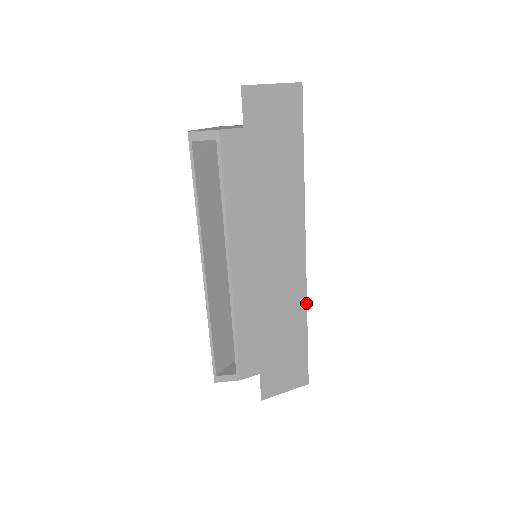
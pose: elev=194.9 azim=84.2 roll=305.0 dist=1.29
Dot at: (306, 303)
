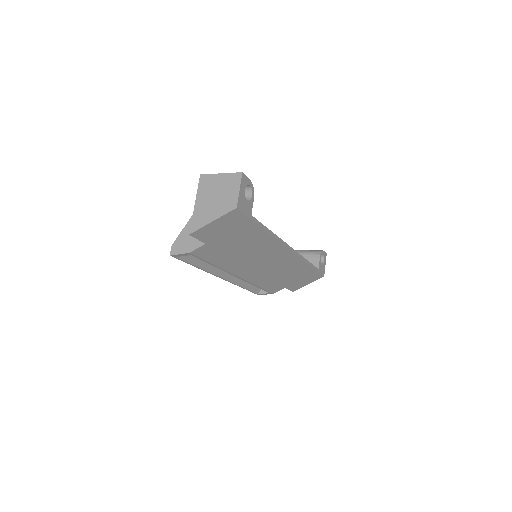
Dot at: (304, 261)
